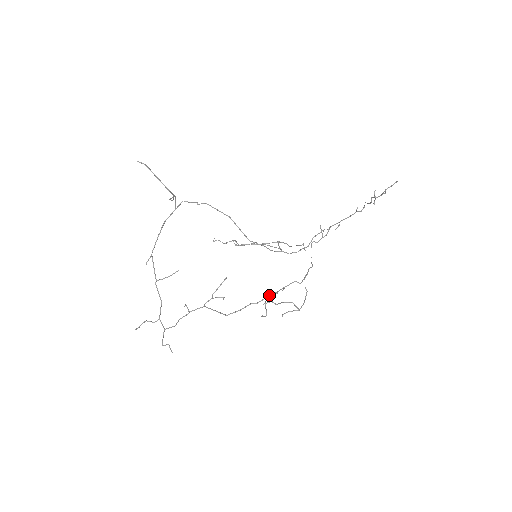
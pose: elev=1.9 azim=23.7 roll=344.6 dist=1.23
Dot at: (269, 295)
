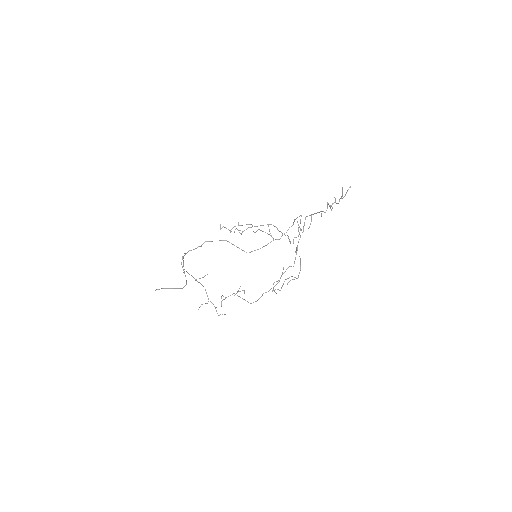
Dot at: occluded
